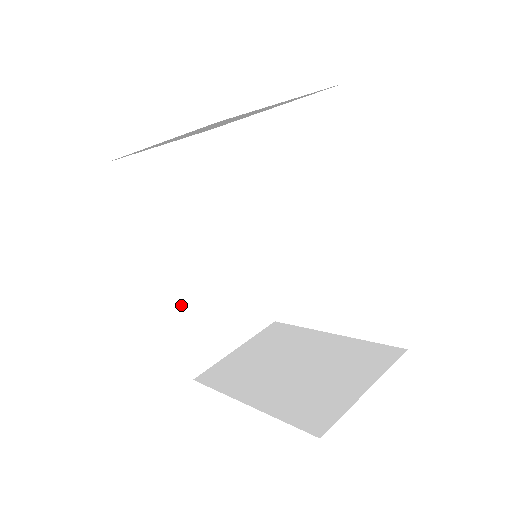
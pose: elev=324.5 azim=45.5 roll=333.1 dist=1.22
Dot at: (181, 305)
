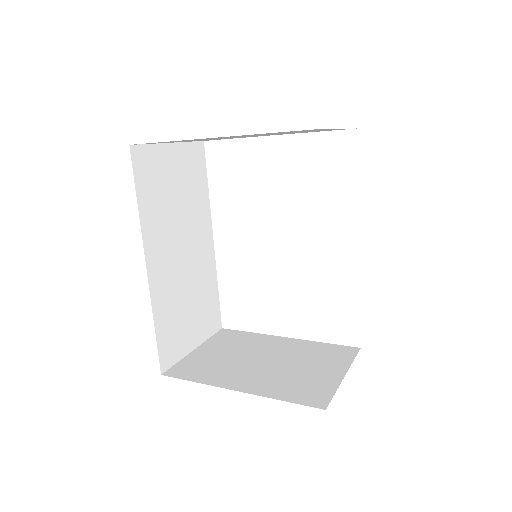
Dot at: (163, 298)
